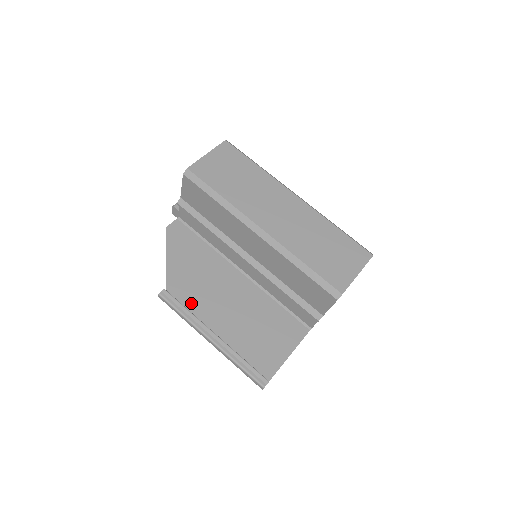
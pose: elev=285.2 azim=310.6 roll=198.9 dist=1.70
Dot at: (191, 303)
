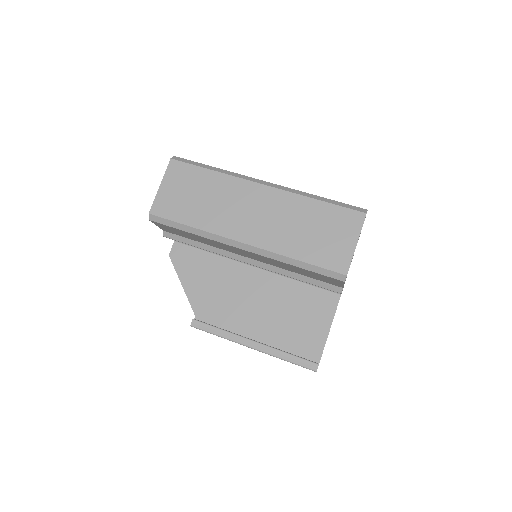
Dot at: (222, 319)
